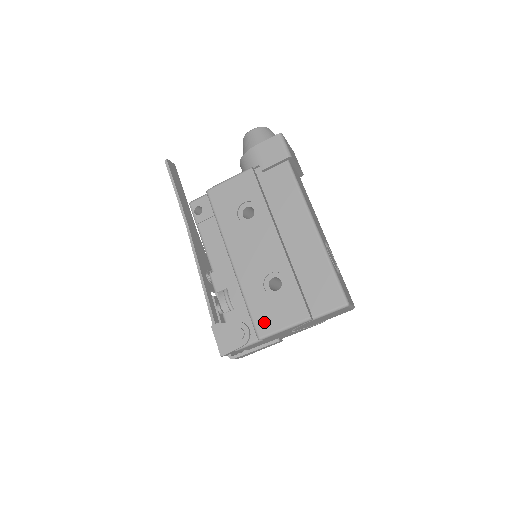
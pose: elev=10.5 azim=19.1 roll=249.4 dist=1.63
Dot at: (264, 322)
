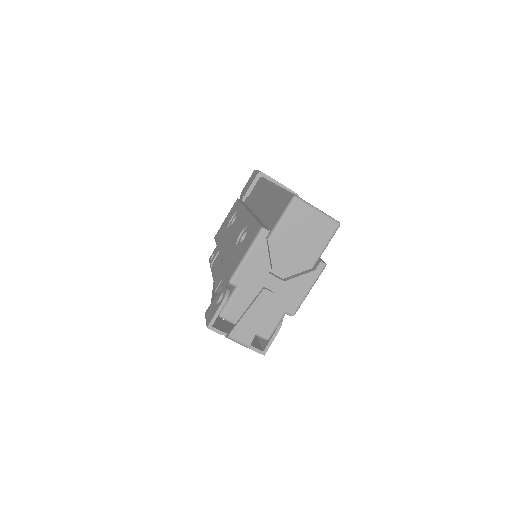
Dot at: (233, 266)
